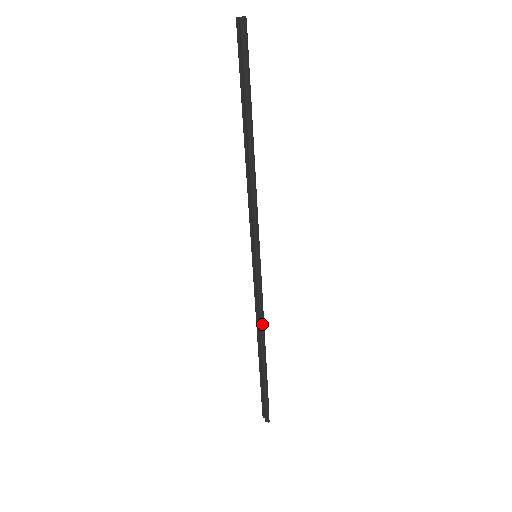
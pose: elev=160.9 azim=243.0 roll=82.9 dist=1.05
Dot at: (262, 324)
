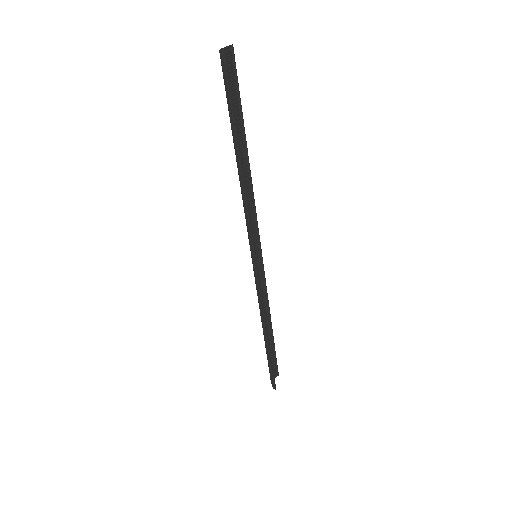
Dot at: (263, 313)
